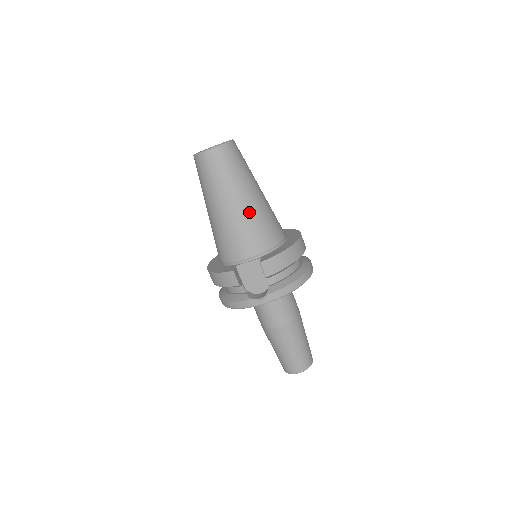
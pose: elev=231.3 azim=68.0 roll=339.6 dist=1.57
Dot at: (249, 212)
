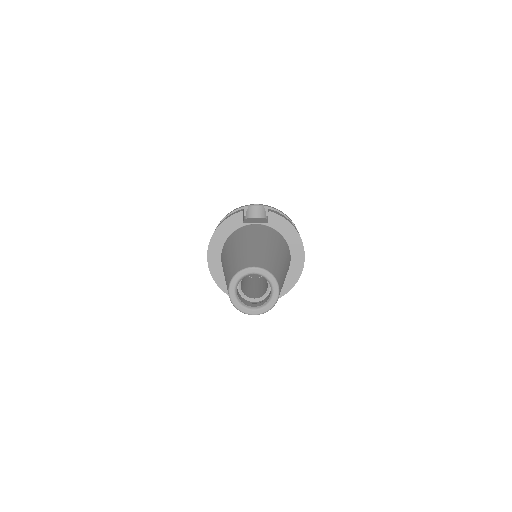
Dot at: occluded
